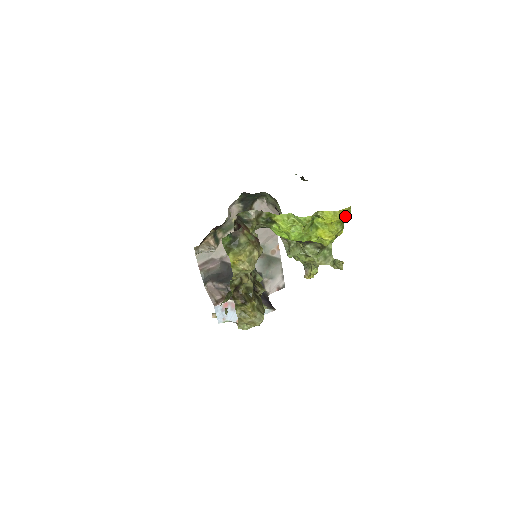
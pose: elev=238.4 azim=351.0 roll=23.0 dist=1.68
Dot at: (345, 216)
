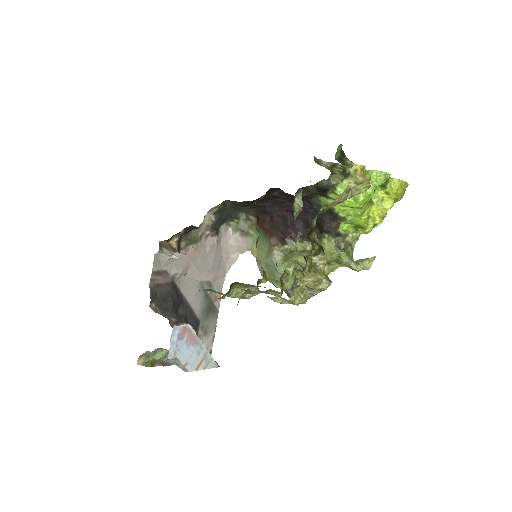
Dot at: (402, 194)
